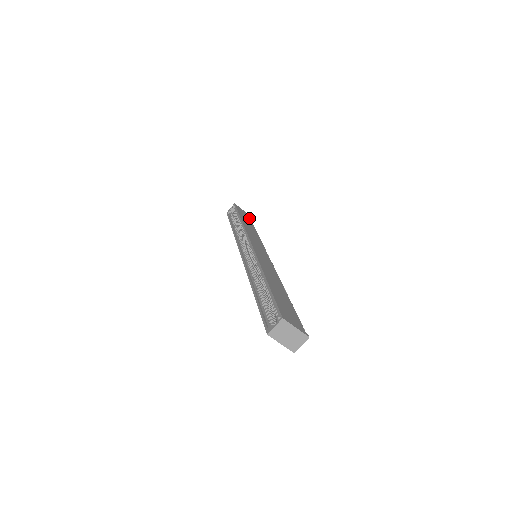
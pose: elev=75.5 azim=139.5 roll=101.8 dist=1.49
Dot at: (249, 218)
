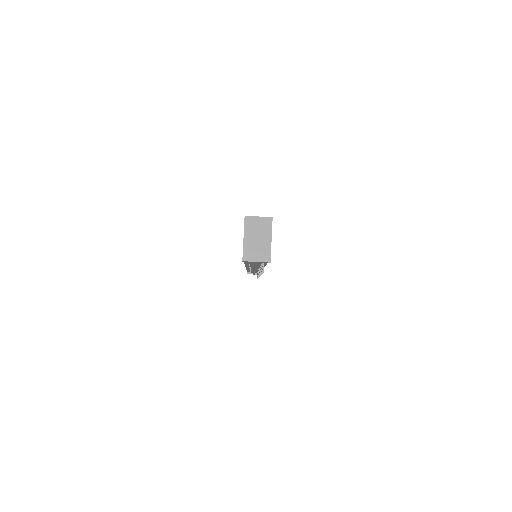
Dot at: occluded
